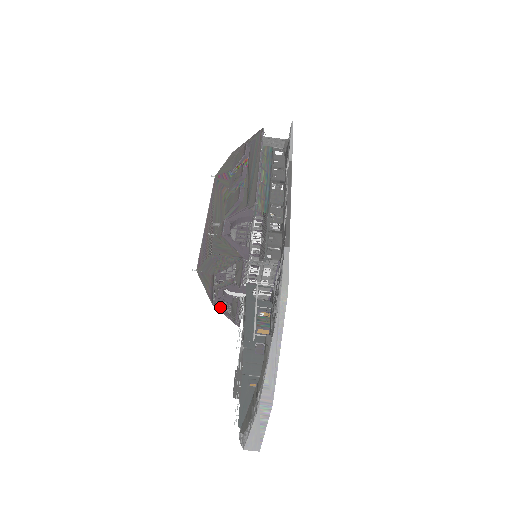
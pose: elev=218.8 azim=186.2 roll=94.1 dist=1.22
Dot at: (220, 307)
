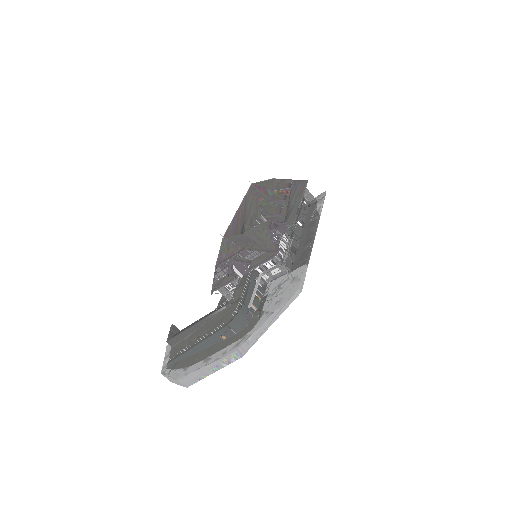
Dot at: (216, 272)
